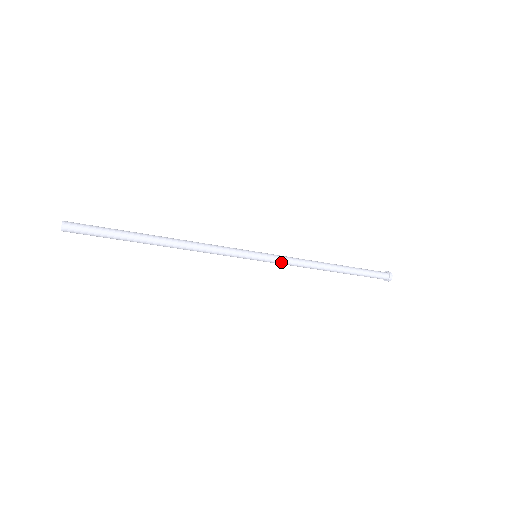
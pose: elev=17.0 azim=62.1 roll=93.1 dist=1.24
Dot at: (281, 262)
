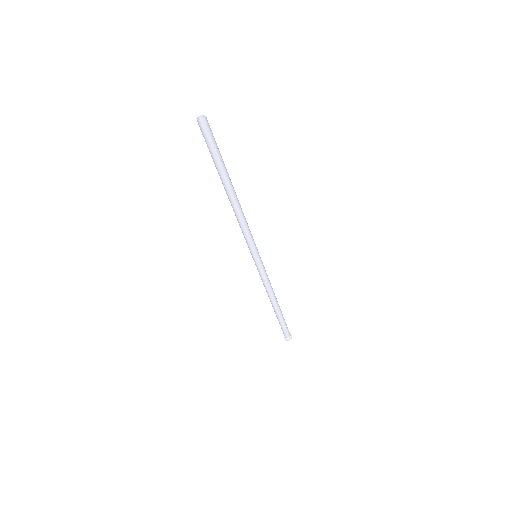
Dot at: (265, 272)
